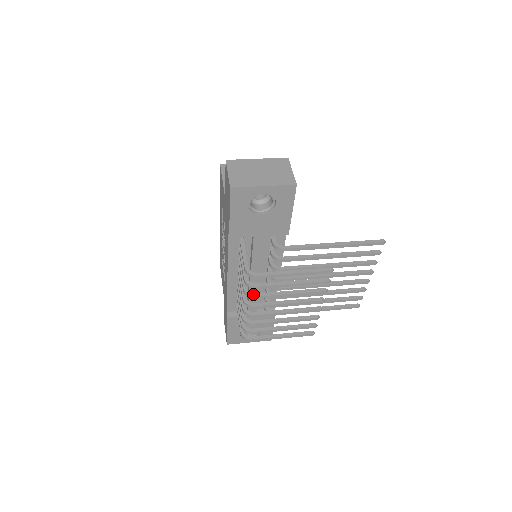
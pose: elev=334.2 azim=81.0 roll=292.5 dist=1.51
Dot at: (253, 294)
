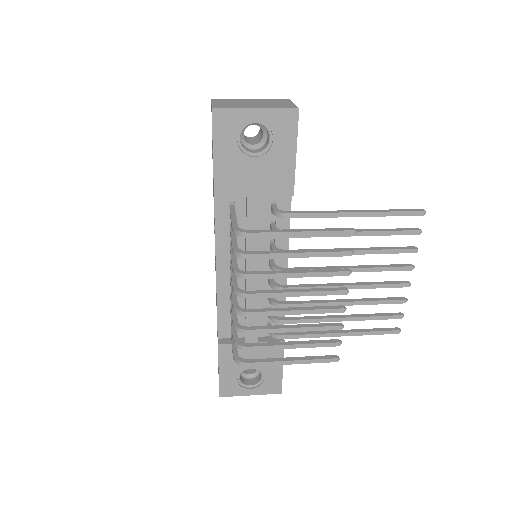
Dot at: (245, 272)
